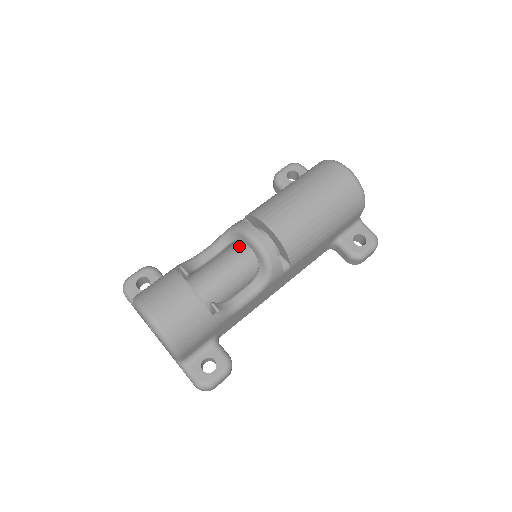
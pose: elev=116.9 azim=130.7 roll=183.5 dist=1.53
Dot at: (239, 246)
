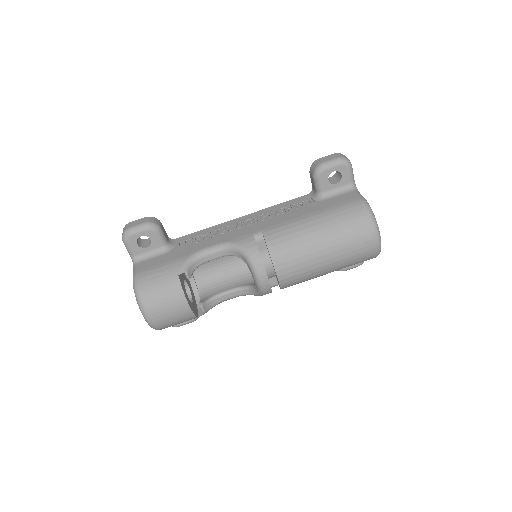
Dot at: occluded
